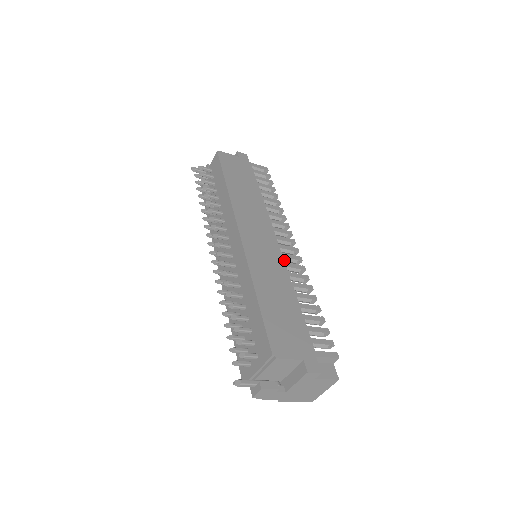
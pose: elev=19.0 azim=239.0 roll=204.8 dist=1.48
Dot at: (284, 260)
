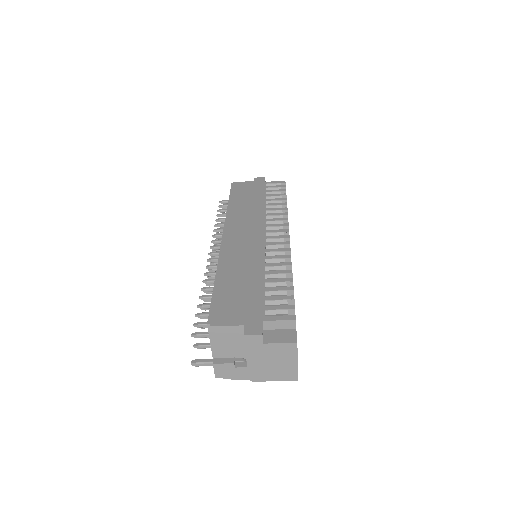
Dot at: (269, 248)
